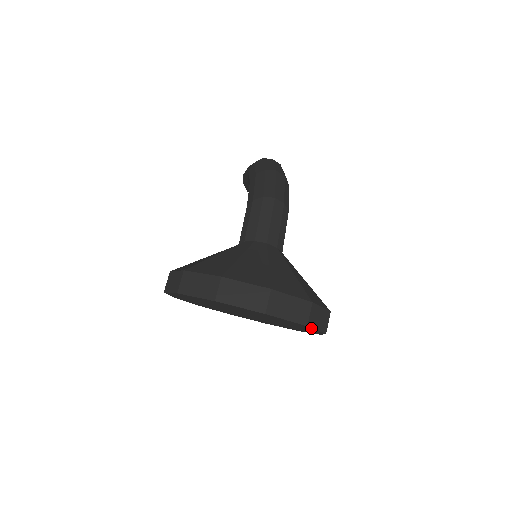
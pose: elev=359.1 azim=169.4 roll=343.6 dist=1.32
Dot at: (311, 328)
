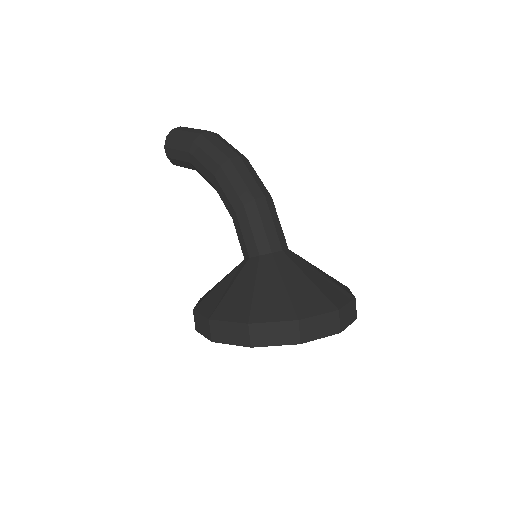
Dot at: occluded
